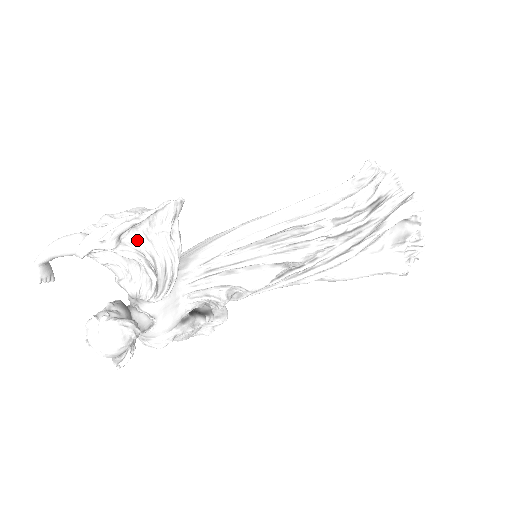
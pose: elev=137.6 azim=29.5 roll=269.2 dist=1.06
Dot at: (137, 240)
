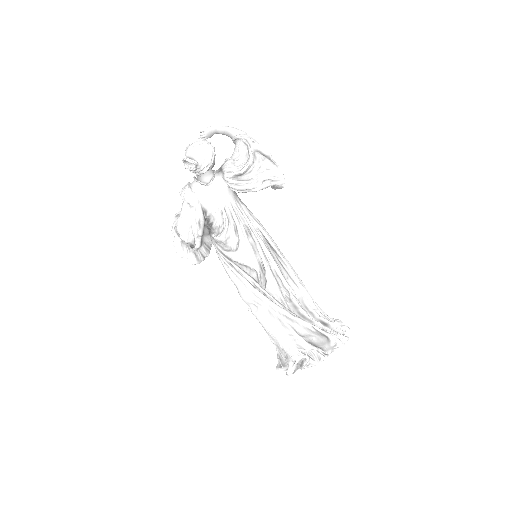
Dot at: (258, 161)
